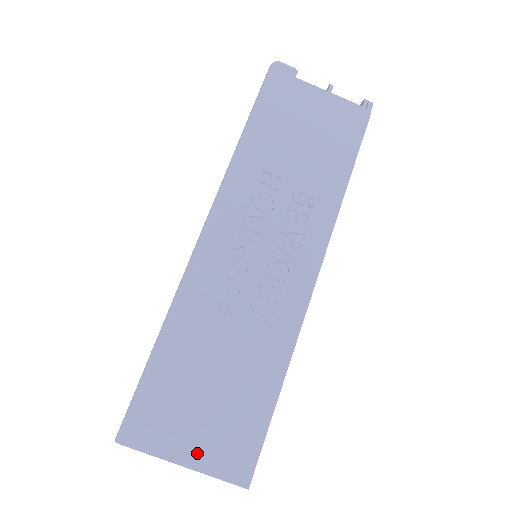
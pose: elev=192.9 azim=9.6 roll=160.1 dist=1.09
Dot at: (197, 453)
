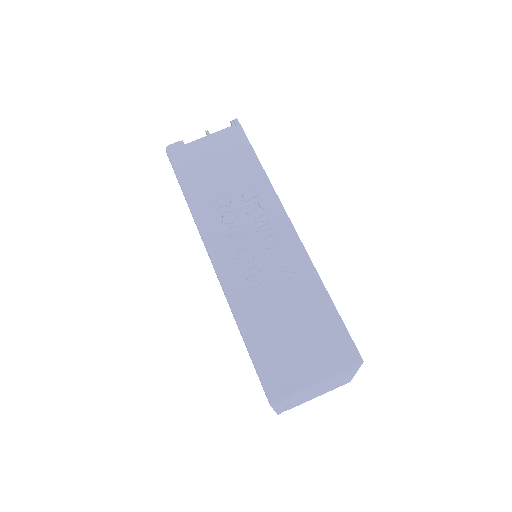
Dot at: (318, 369)
